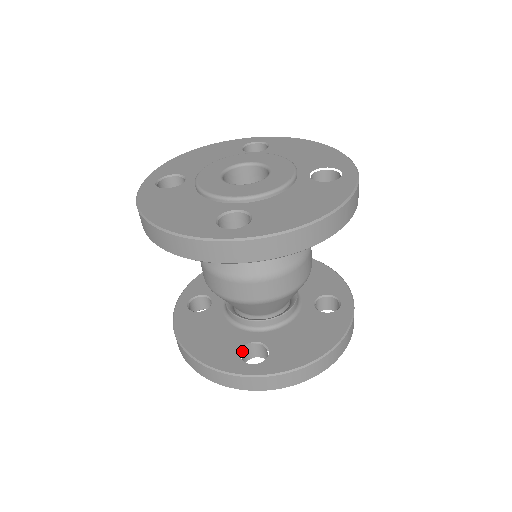
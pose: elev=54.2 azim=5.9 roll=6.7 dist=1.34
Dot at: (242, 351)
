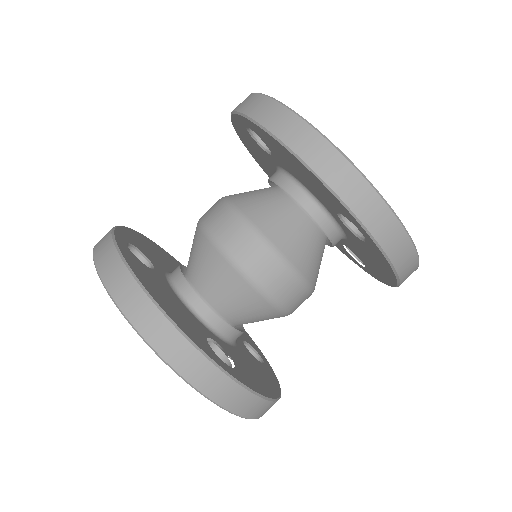
Dot at: (207, 342)
